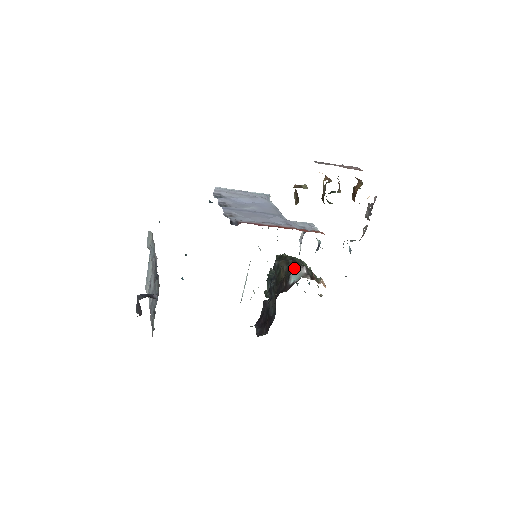
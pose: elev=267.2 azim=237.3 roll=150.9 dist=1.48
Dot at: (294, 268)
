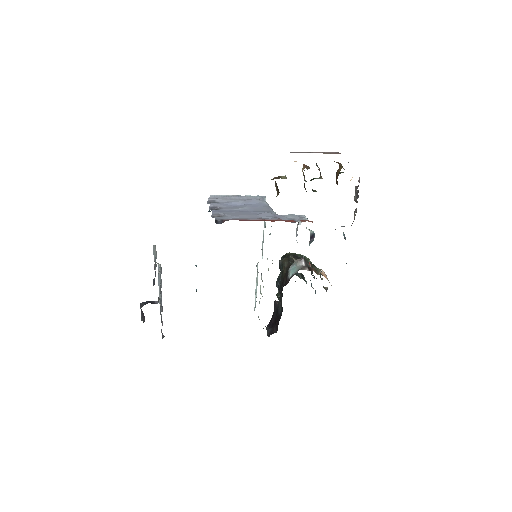
Dot at: occluded
